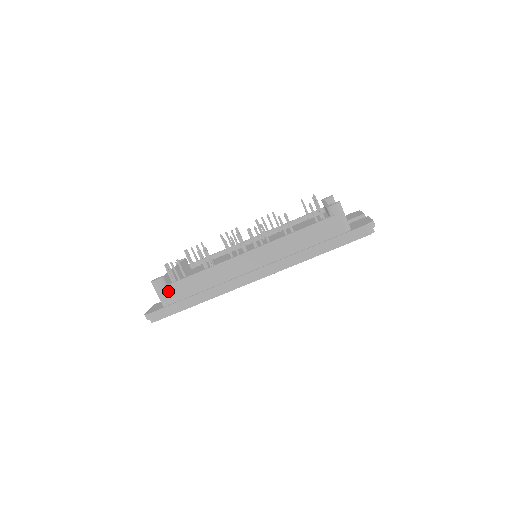
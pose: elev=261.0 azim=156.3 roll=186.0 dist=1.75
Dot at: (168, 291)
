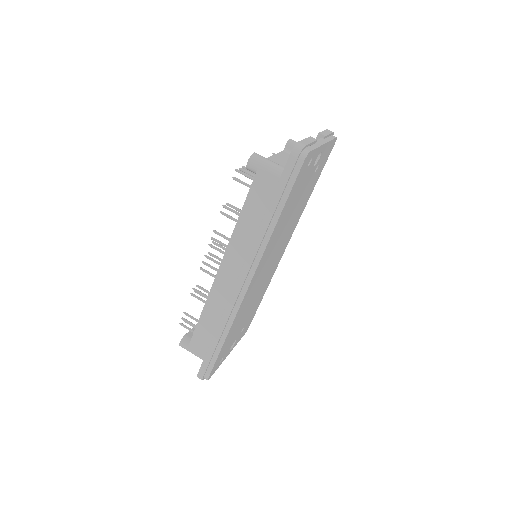
Dot at: (195, 346)
